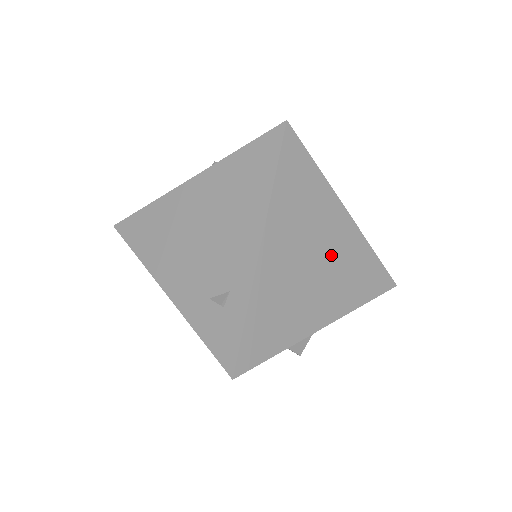
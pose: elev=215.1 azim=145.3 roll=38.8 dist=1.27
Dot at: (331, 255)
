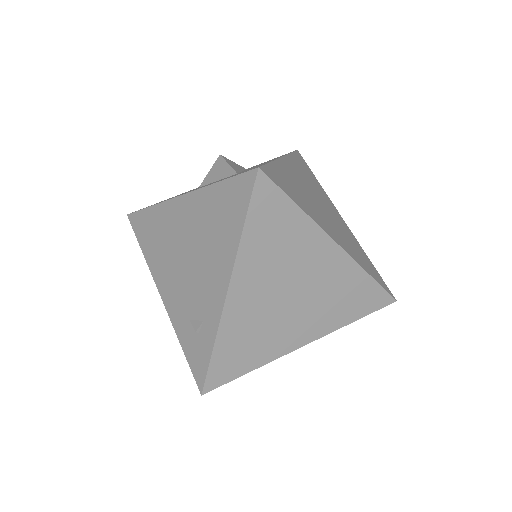
Dot at: (312, 286)
